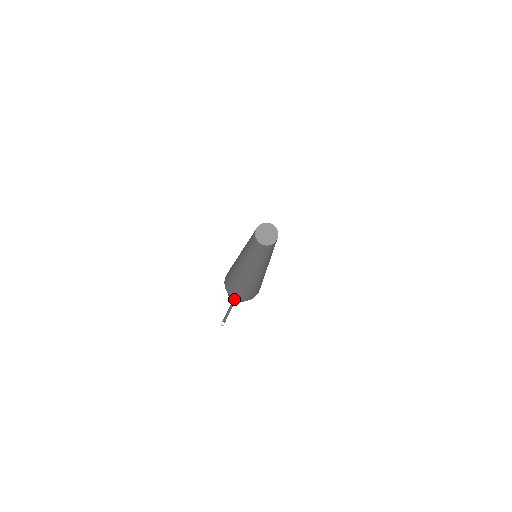
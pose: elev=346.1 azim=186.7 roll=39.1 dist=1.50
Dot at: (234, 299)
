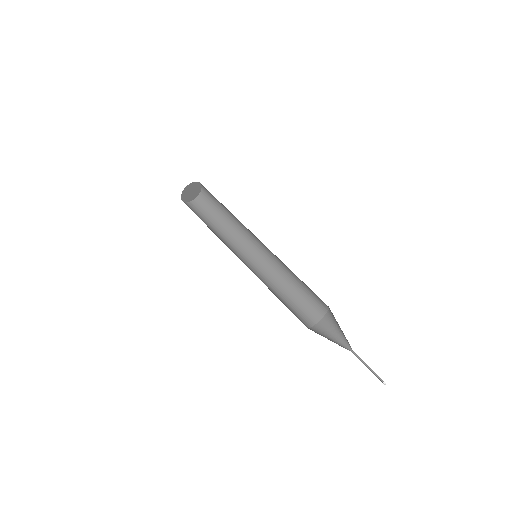
Dot at: (325, 323)
